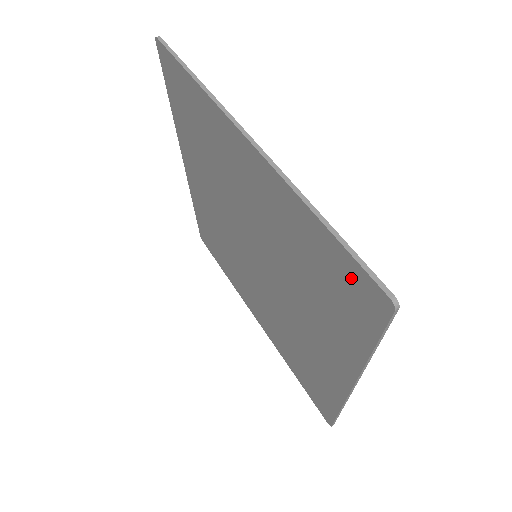
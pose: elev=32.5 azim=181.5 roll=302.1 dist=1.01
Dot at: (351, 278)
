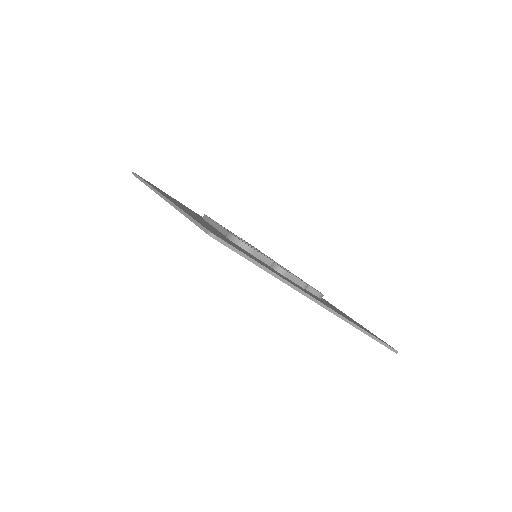
Dot at: occluded
